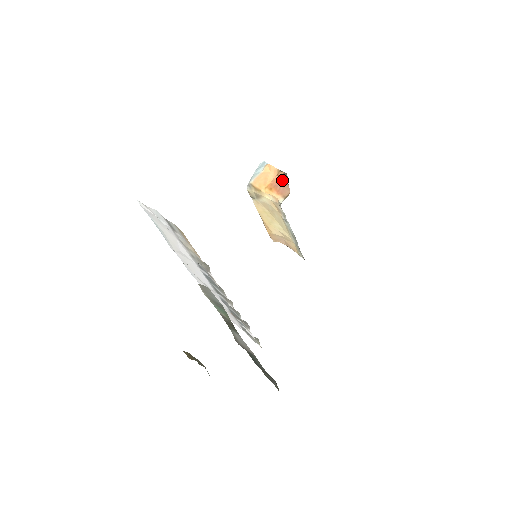
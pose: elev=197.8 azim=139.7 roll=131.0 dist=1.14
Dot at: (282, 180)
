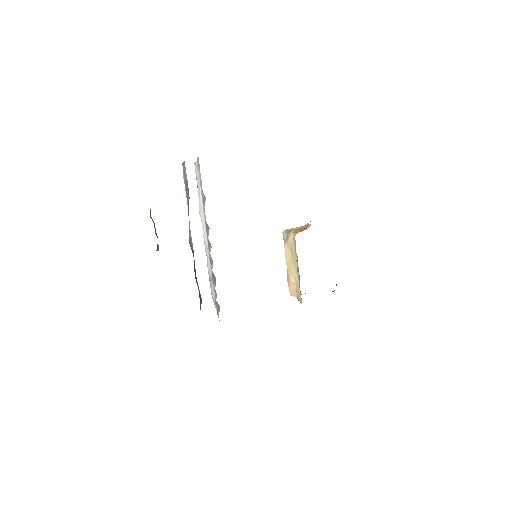
Dot at: occluded
